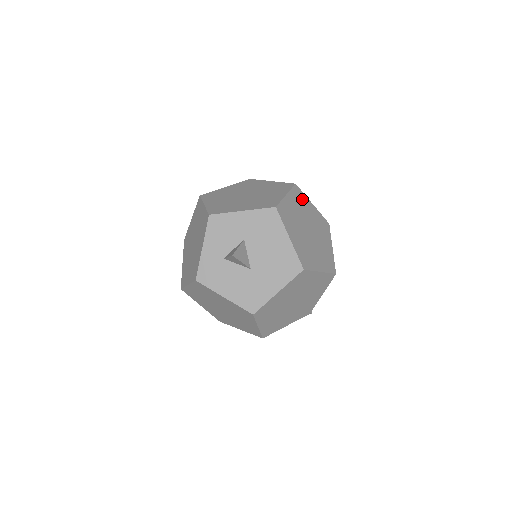
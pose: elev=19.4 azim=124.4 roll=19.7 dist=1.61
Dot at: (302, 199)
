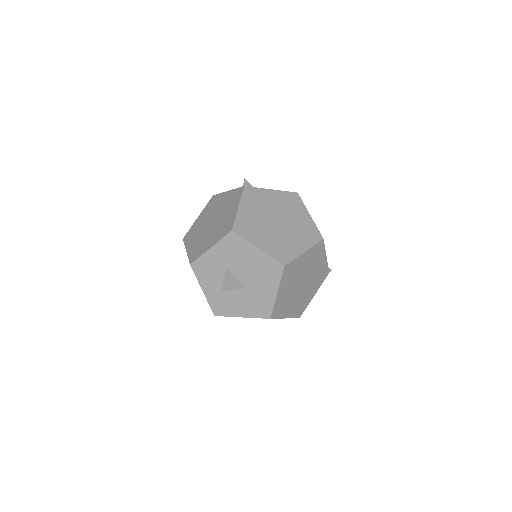
Dot at: (257, 195)
